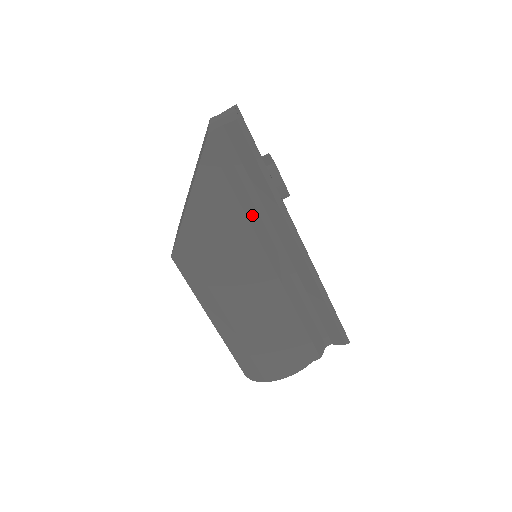
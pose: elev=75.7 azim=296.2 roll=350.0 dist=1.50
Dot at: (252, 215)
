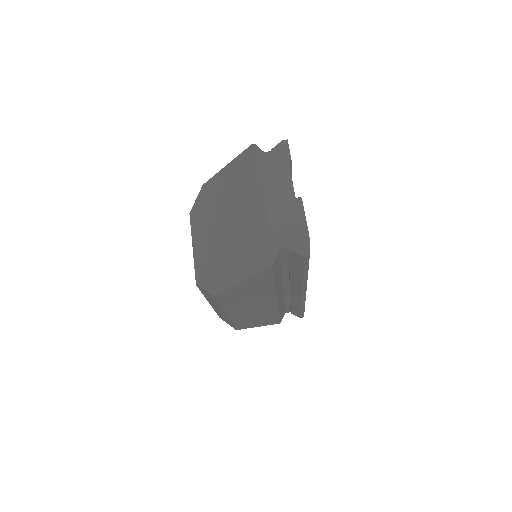
Dot at: (279, 284)
